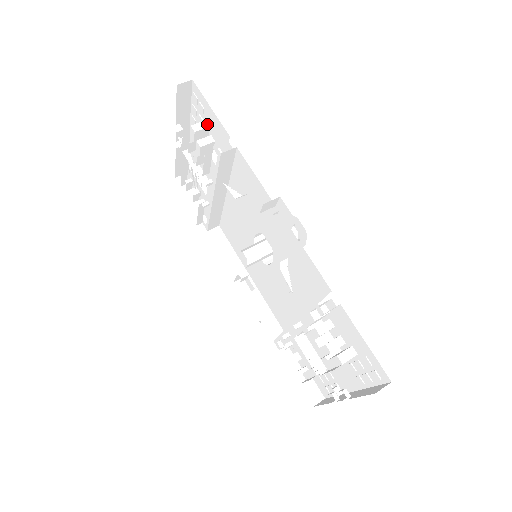
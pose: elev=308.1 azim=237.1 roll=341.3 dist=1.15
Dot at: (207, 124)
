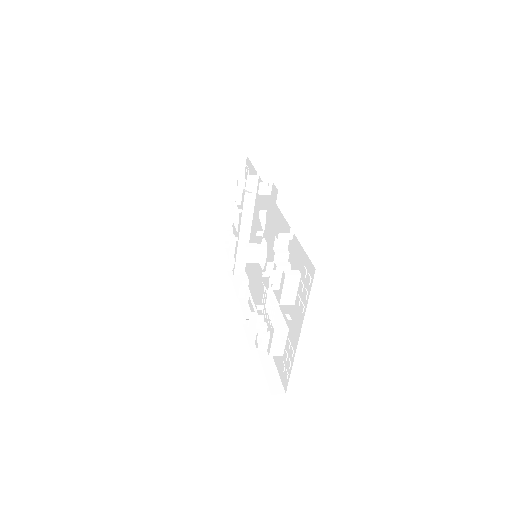
Dot at: occluded
